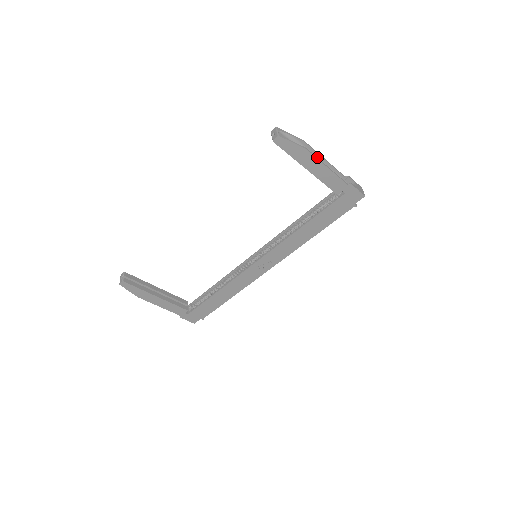
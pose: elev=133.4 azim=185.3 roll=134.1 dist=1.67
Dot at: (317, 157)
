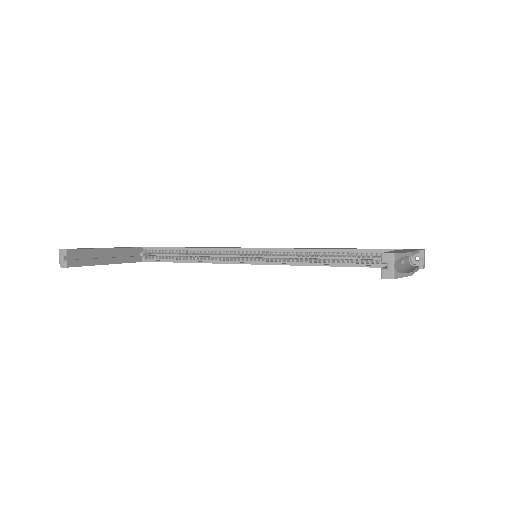
Dot at: occluded
